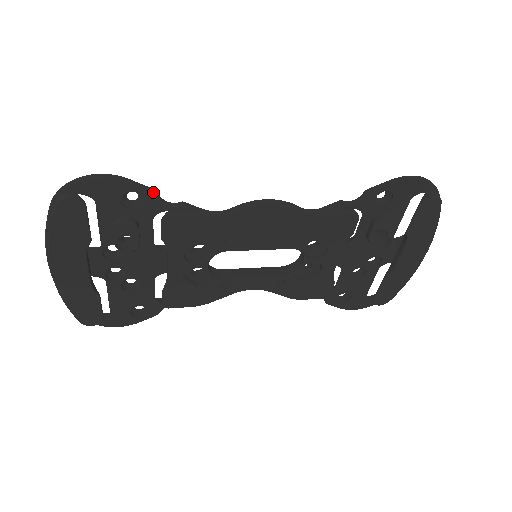
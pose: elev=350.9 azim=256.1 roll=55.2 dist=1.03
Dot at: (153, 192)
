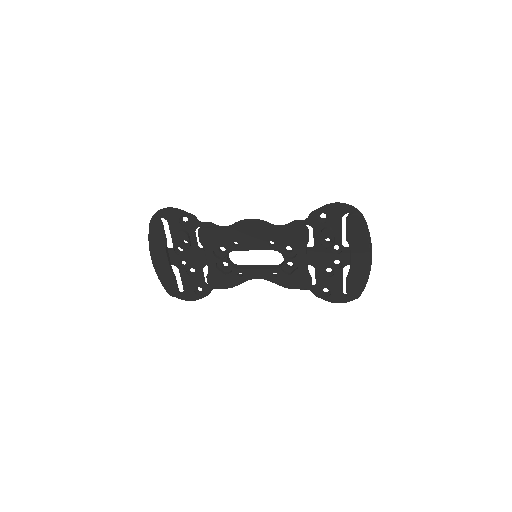
Dot at: (193, 216)
